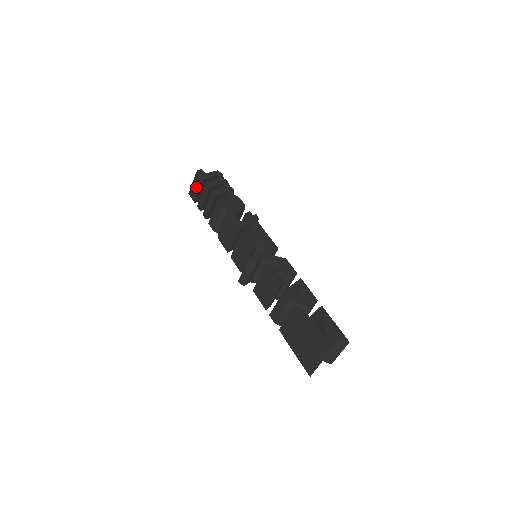
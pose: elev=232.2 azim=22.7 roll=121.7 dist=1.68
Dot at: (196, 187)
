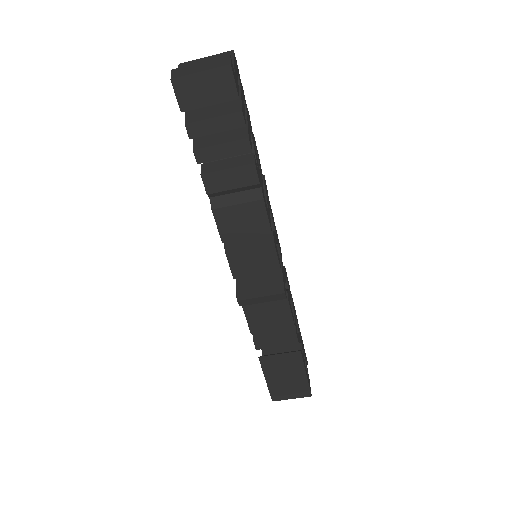
Dot at: (207, 91)
